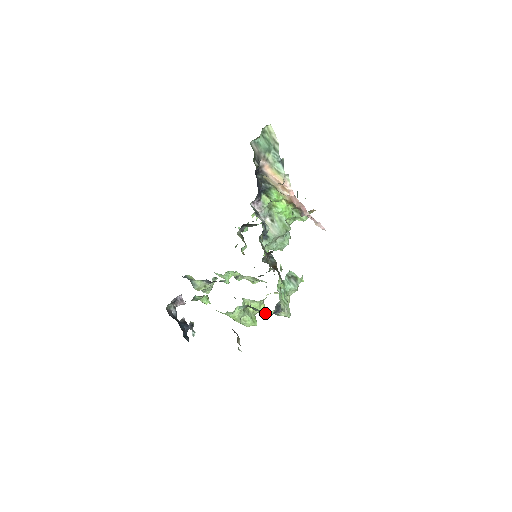
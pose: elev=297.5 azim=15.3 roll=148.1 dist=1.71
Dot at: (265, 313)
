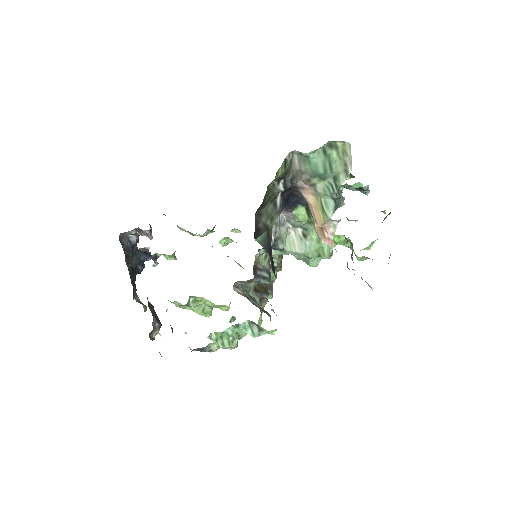
Dot at: occluded
